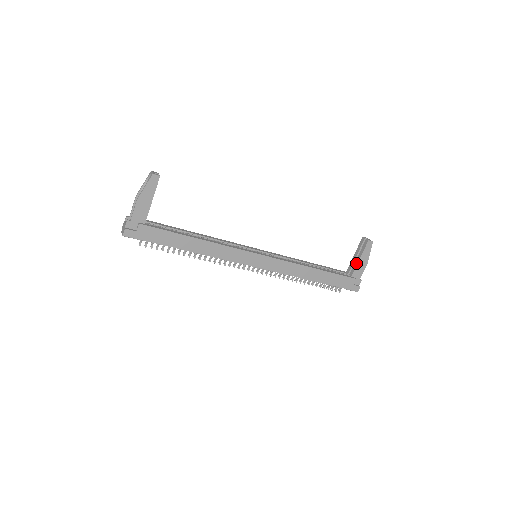
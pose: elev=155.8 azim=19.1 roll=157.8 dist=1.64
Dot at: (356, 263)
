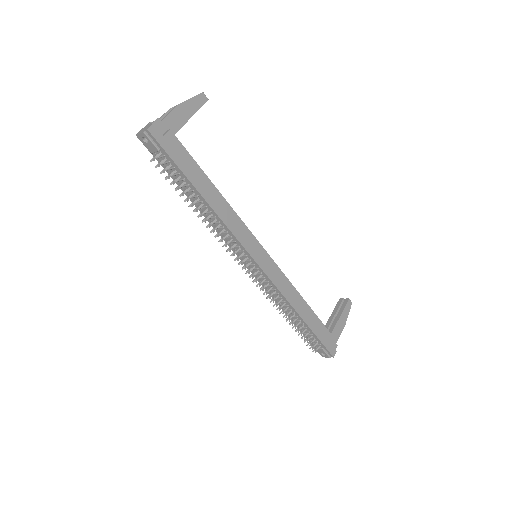
Dot at: (336, 321)
